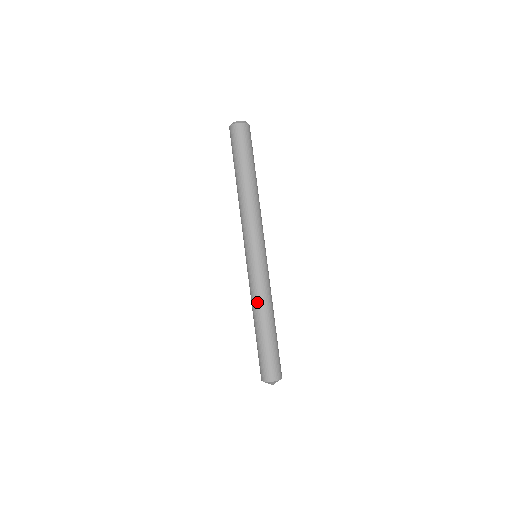
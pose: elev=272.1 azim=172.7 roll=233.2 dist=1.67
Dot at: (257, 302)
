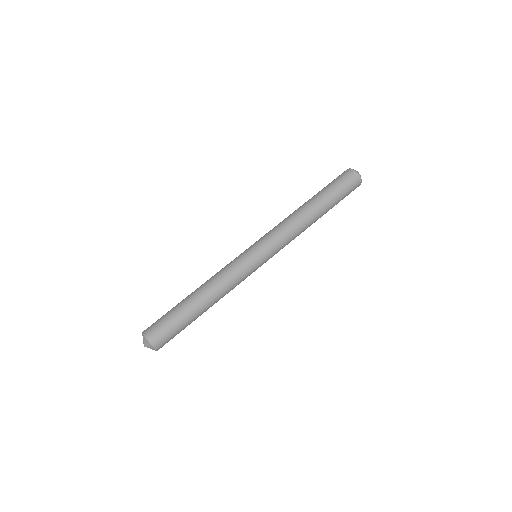
Dot at: (215, 279)
